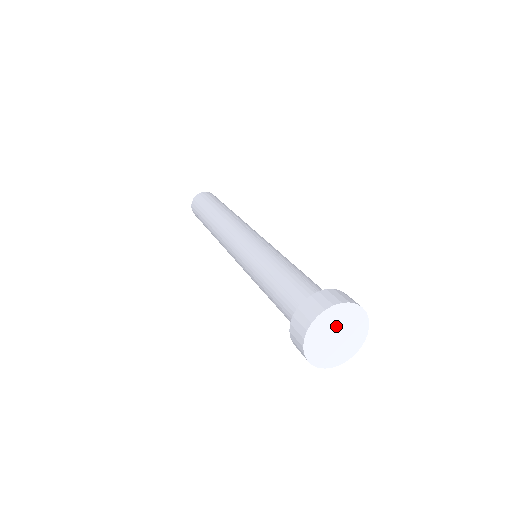
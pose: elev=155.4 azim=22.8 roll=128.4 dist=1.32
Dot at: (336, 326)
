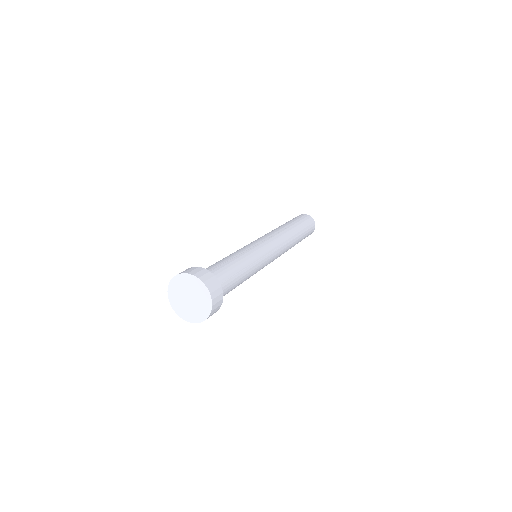
Dot at: (182, 294)
